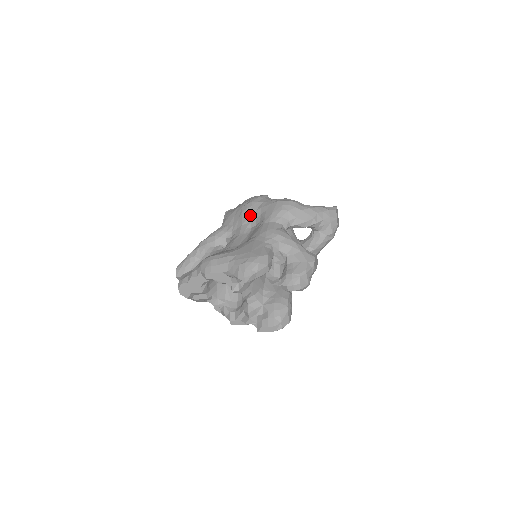
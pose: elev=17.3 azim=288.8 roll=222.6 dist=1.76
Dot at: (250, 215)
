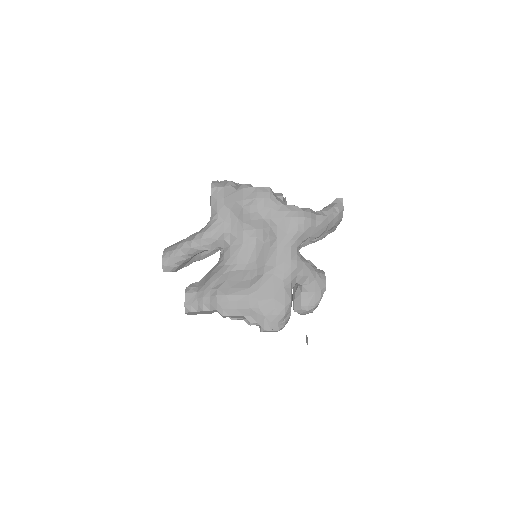
Dot at: (255, 222)
